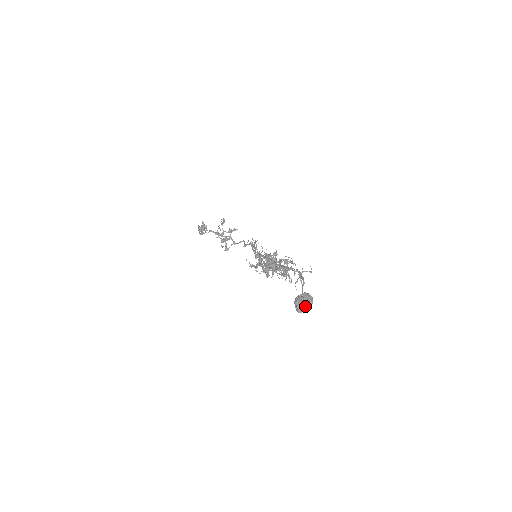
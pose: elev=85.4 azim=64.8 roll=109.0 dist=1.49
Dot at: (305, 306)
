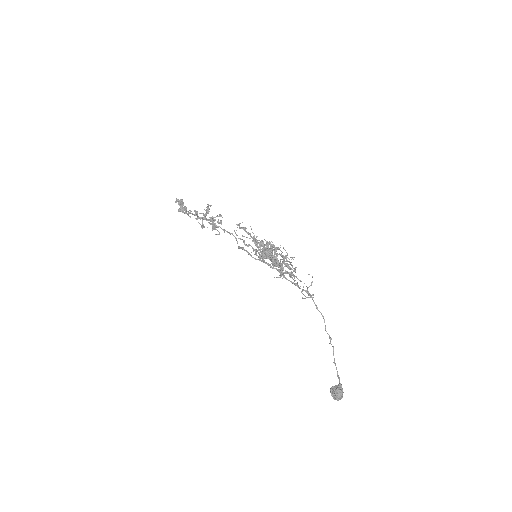
Dot at: (340, 398)
